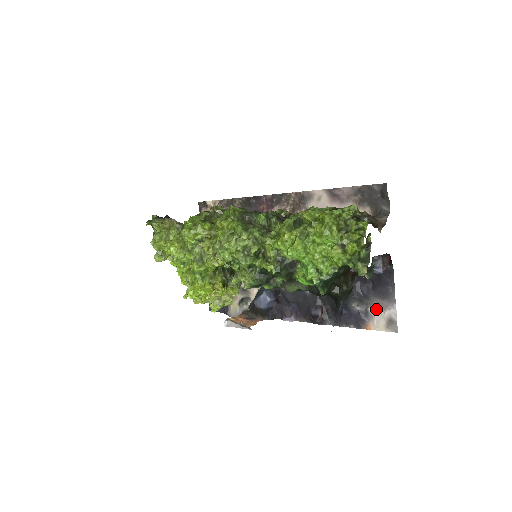
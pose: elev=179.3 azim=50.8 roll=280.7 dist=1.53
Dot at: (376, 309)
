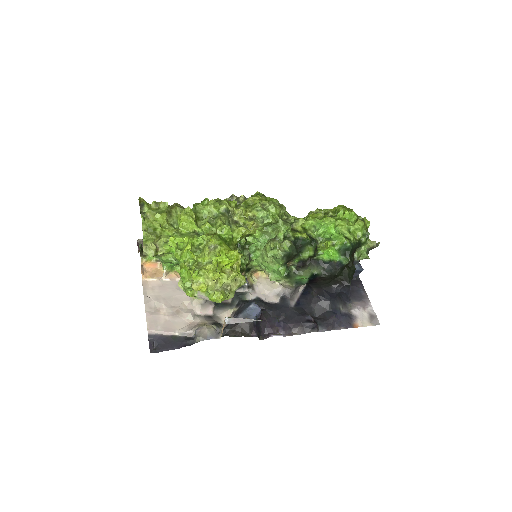
Dot at: (358, 309)
